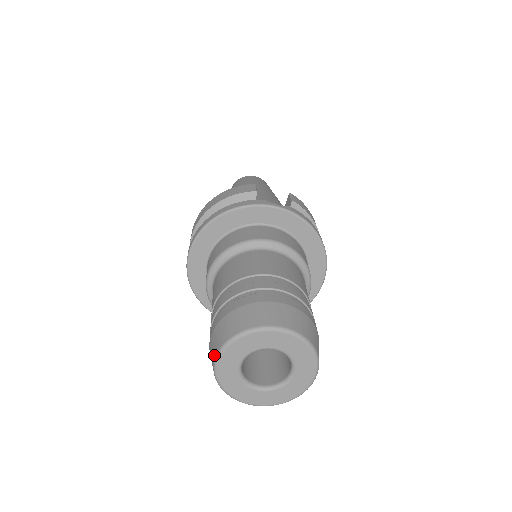
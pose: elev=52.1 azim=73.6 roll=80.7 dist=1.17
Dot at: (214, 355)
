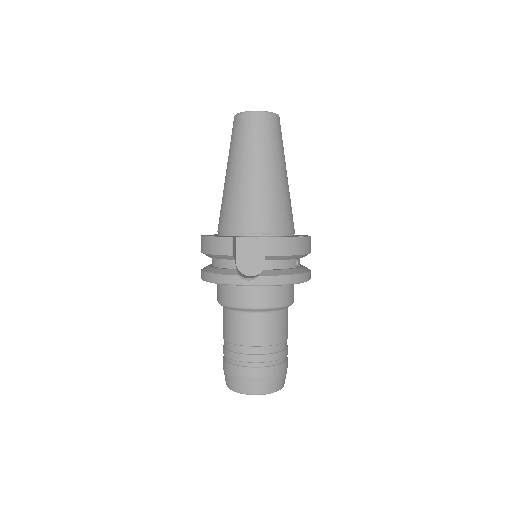
Dot at: occluded
